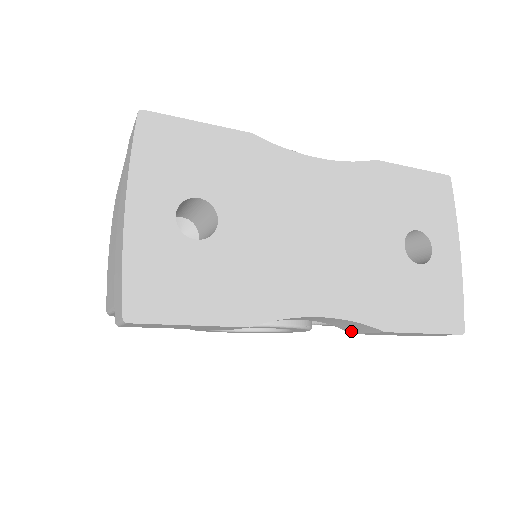
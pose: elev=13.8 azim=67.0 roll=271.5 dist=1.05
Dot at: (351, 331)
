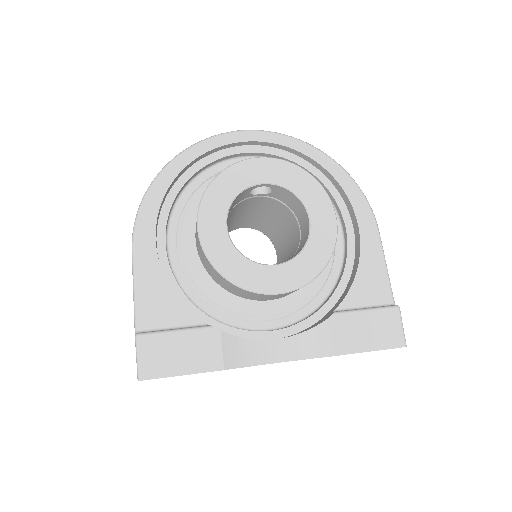
Dot at: occluded
